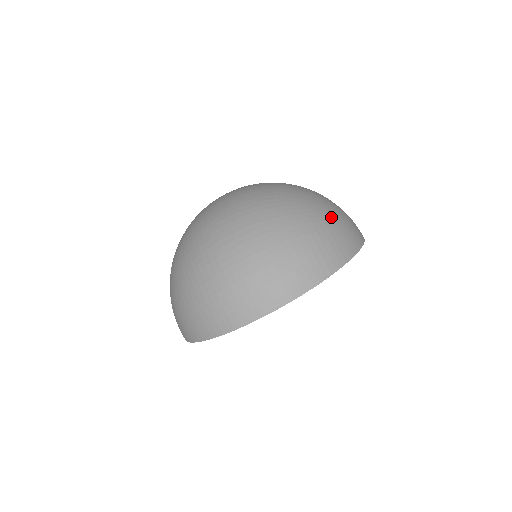
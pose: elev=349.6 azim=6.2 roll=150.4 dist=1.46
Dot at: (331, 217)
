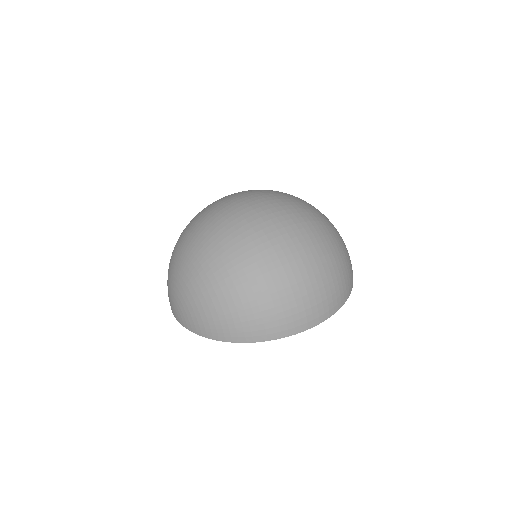
Dot at: occluded
